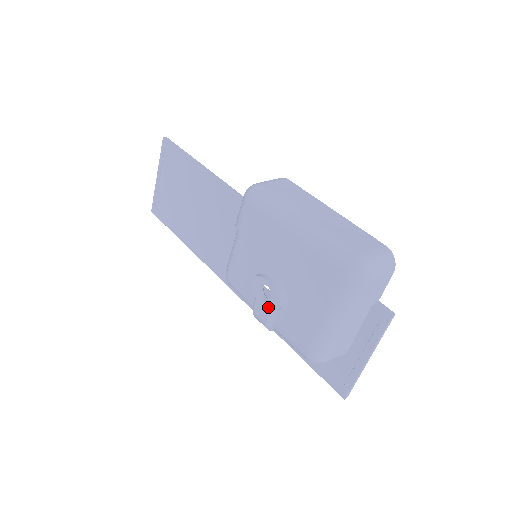
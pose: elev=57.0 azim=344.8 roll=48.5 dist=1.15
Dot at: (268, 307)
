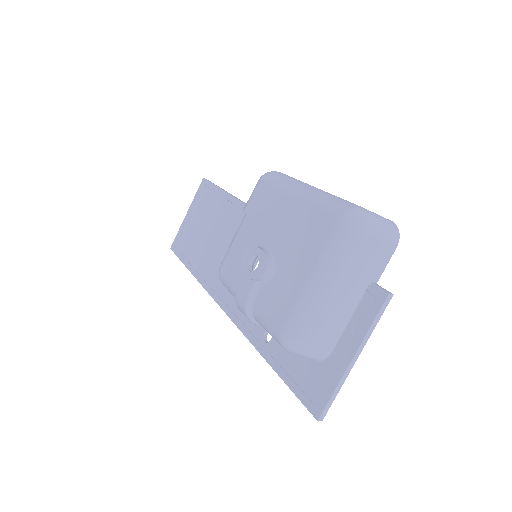
Dot at: (252, 277)
